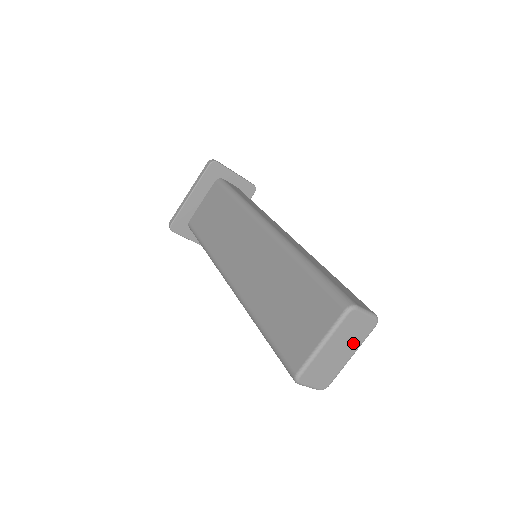
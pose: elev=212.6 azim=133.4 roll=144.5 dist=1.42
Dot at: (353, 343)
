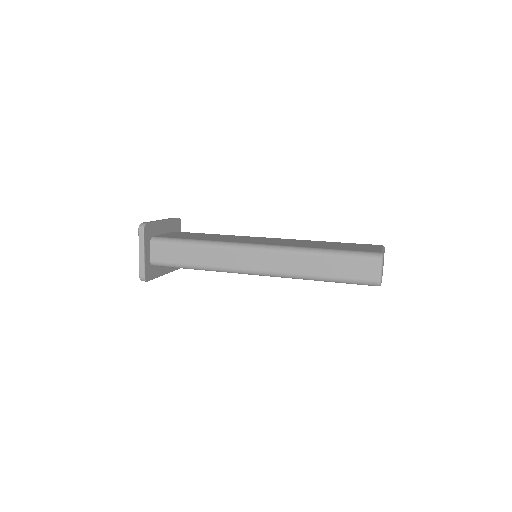
Dot at: occluded
